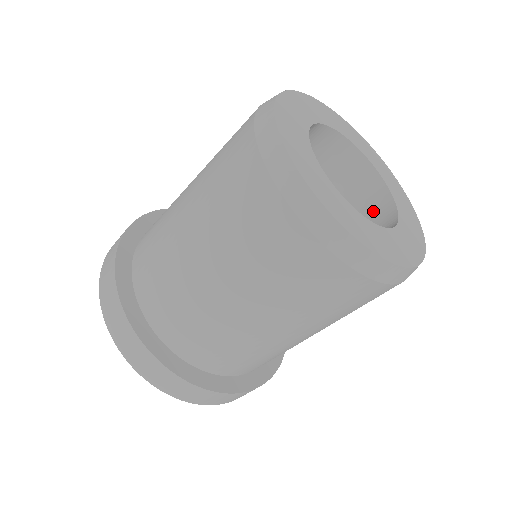
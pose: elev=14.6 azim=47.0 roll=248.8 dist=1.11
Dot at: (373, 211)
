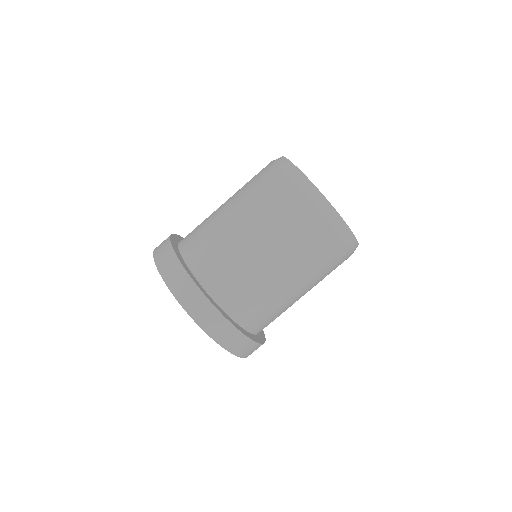
Dot at: occluded
